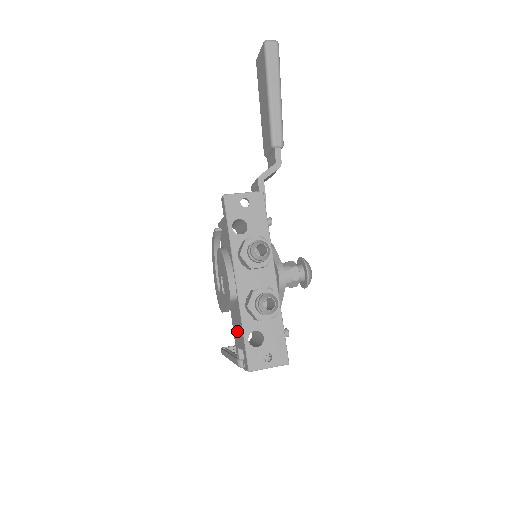
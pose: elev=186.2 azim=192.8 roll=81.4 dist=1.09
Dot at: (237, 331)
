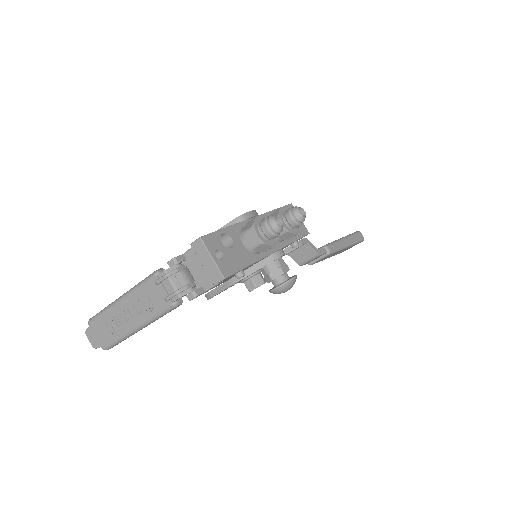
Dot at: occluded
